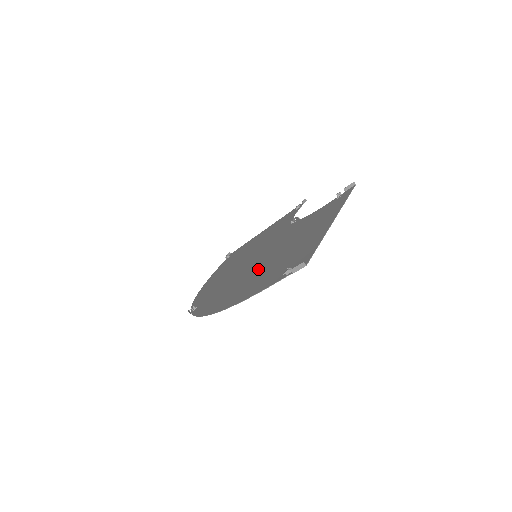
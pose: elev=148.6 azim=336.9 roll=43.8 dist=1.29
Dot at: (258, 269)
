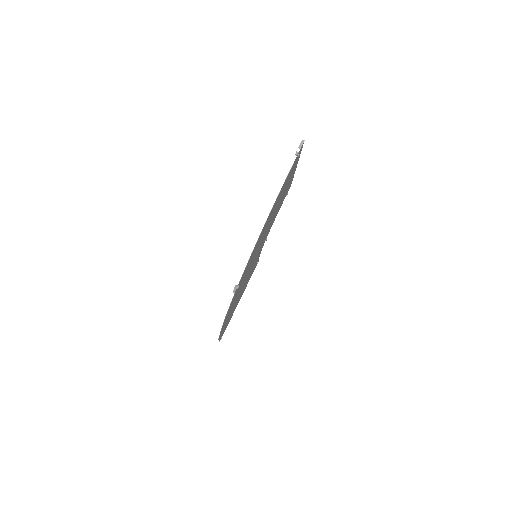
Dot at: occluded
